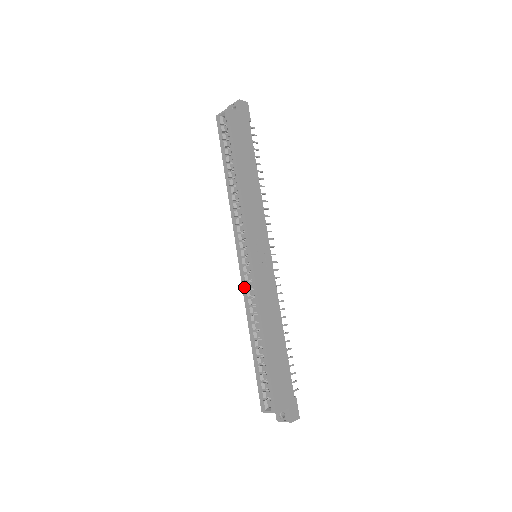
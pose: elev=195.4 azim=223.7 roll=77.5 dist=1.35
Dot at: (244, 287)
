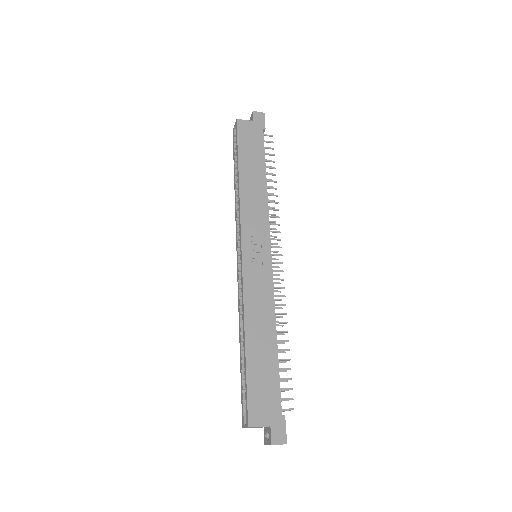
Dot at: (238, 287)
